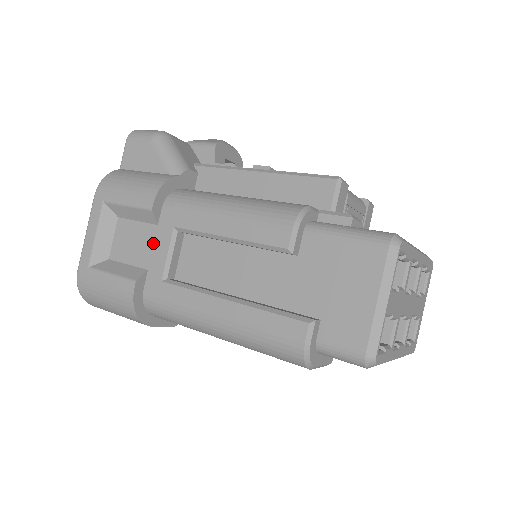
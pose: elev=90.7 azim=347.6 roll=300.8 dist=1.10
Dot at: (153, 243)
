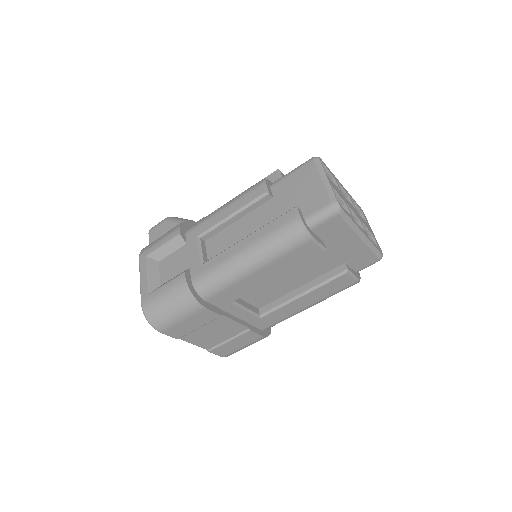
Dot at: (187, 254)
